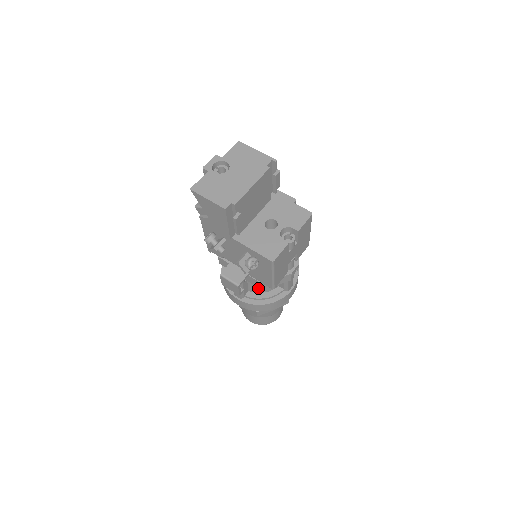
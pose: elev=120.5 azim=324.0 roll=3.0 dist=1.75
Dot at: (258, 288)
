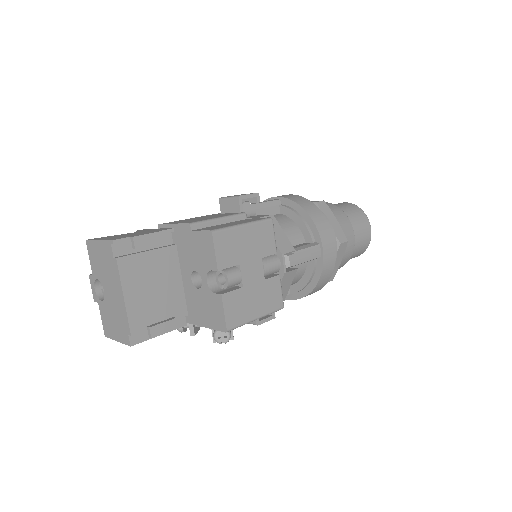
Dot at: occluded
